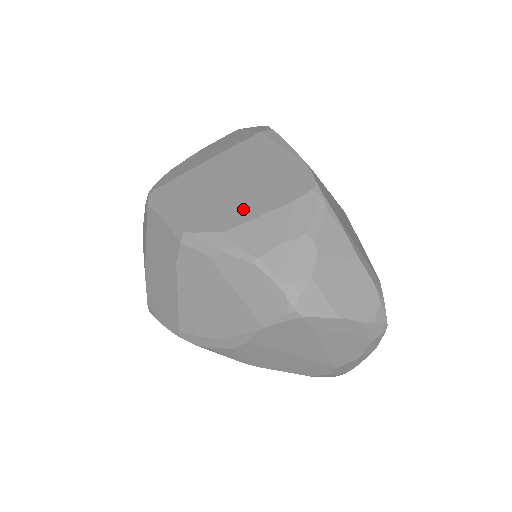
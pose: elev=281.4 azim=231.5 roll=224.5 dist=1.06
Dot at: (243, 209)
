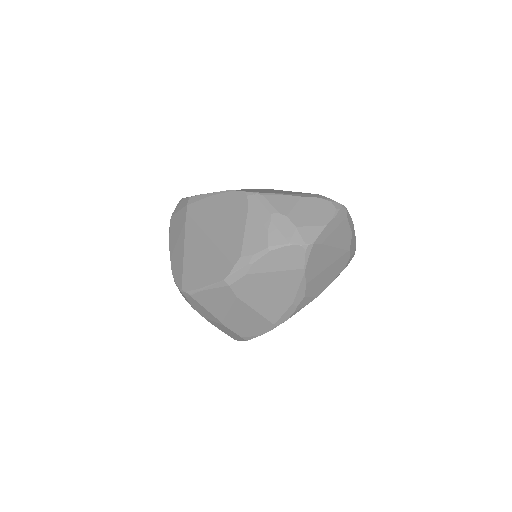
Dot at: (233, 240)
